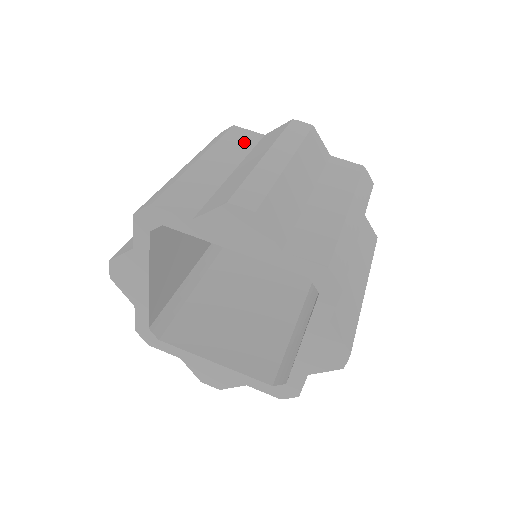
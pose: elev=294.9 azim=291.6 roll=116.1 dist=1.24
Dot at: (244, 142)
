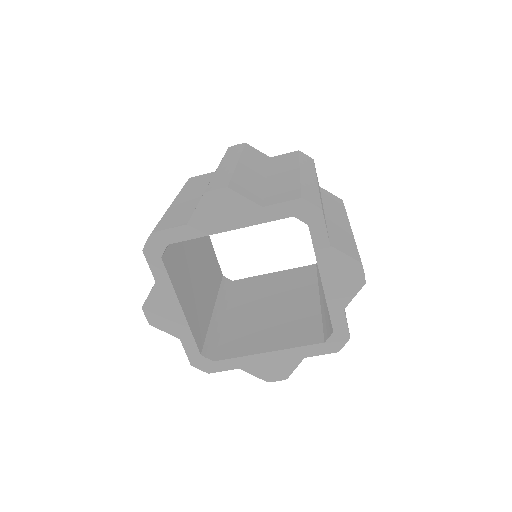
Dot at: occluded
